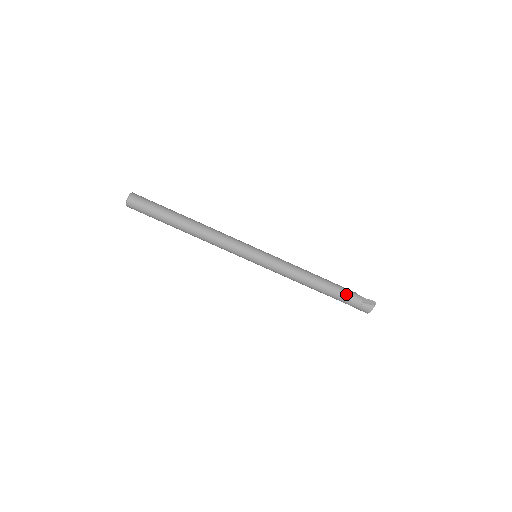
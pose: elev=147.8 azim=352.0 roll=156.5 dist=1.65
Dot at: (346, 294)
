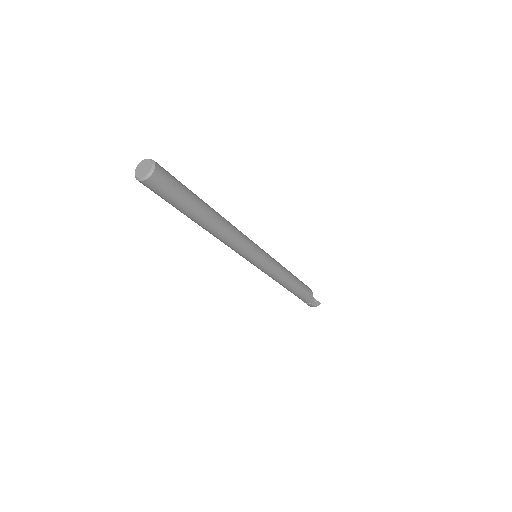
Dot at: (304, 298)
